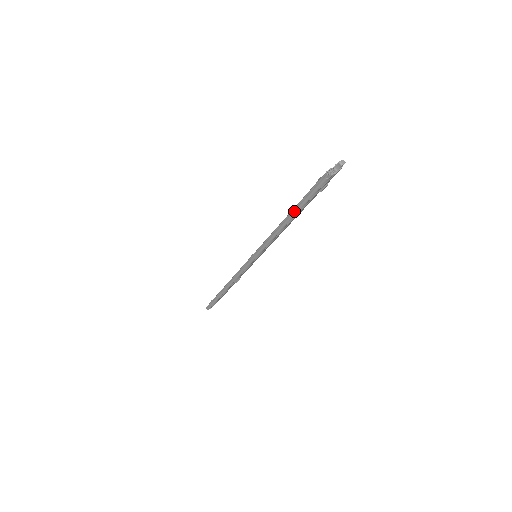
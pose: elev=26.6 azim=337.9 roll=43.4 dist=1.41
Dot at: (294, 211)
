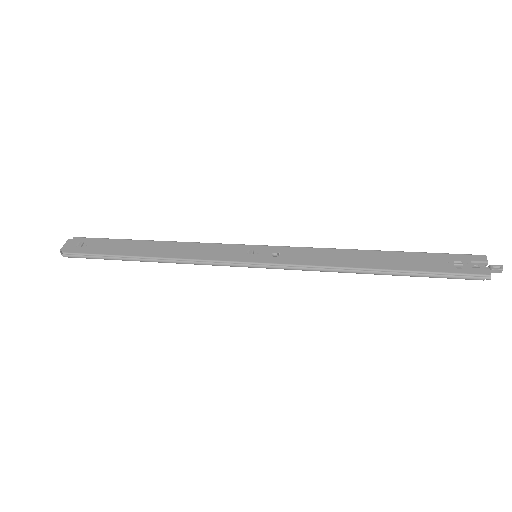
Dot at: (403, 274)
